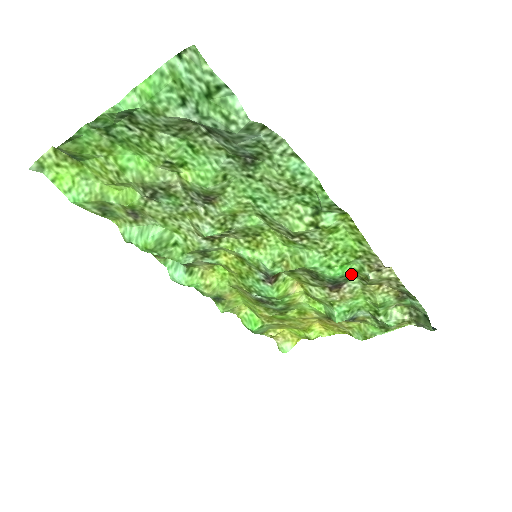
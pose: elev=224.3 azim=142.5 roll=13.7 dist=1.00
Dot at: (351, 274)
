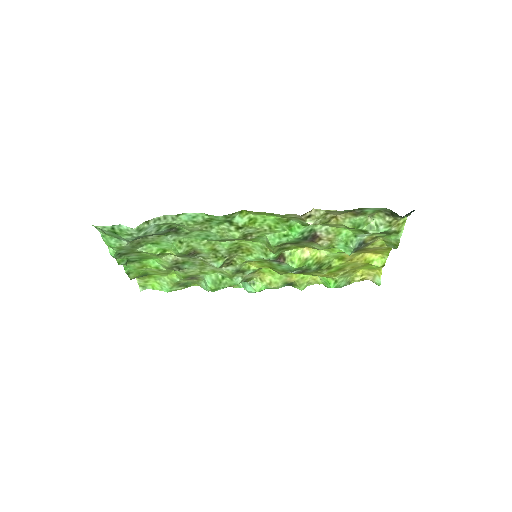
Dot at: (306, 227)
